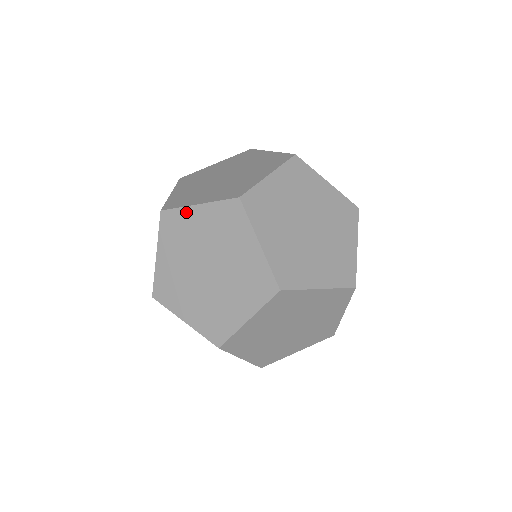
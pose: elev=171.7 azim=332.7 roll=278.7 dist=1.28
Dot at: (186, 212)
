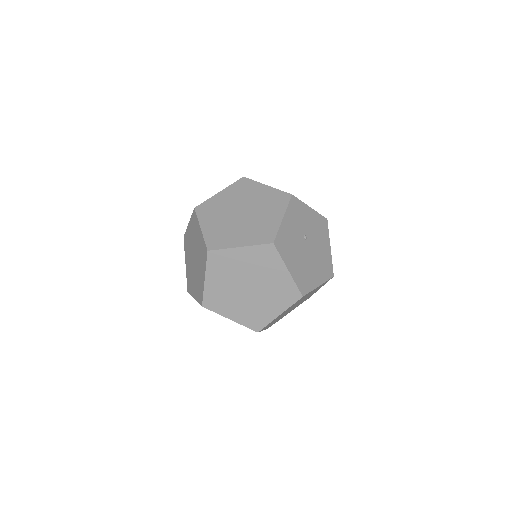
Dot at: (187, 231)
